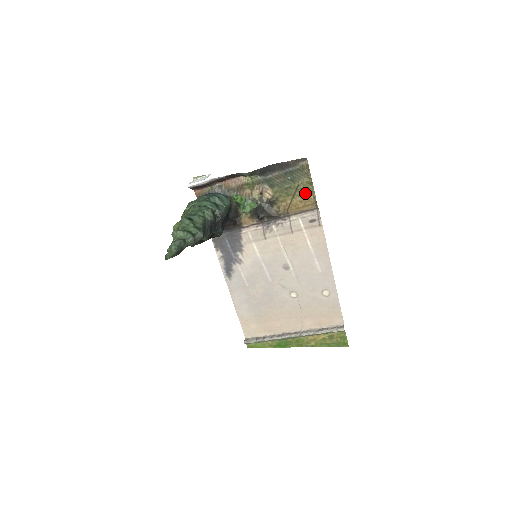
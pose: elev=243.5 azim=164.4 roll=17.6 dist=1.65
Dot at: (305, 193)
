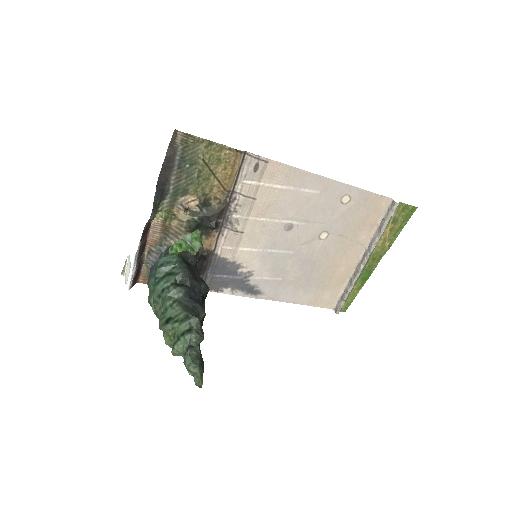
Dot at: (217, 157)
